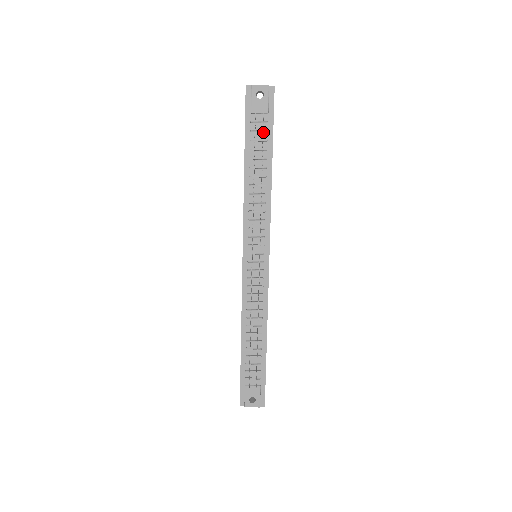
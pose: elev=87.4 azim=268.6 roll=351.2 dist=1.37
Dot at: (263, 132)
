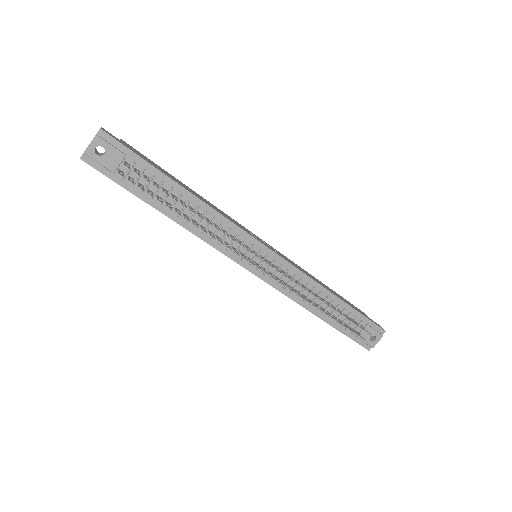
Dot at: (144, 179)
